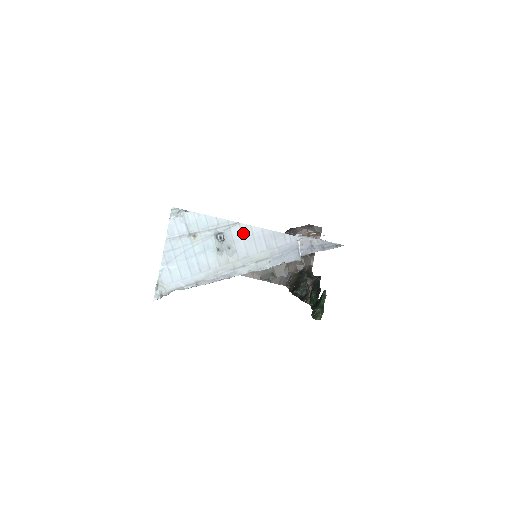
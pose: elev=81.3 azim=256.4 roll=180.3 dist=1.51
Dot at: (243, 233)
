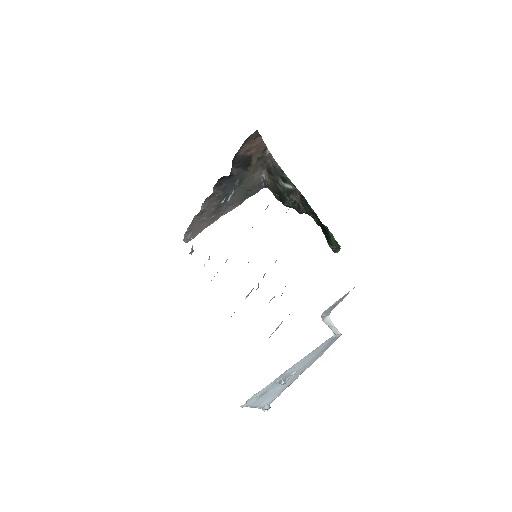
Dot at: (294, 368)
